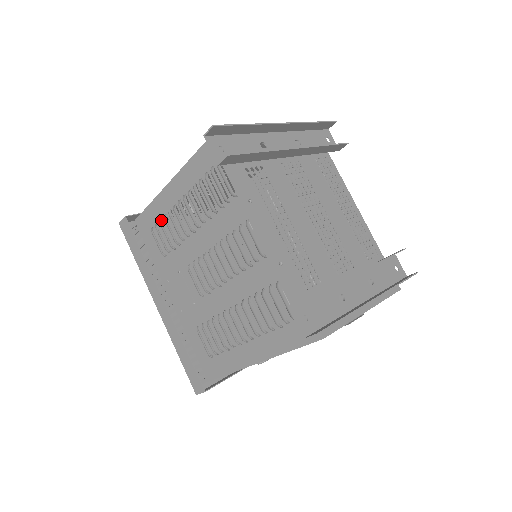
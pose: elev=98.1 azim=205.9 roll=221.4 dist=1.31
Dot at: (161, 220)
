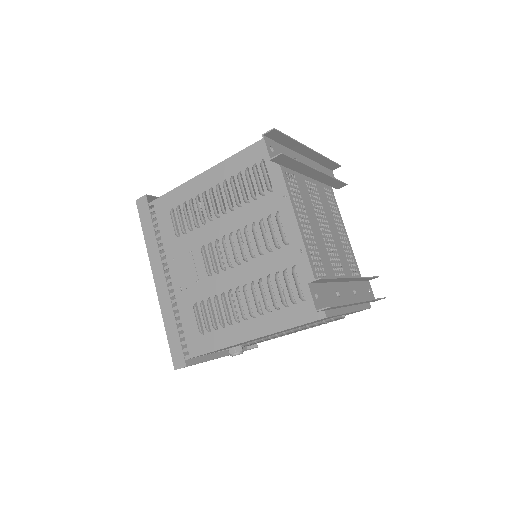
Dot at: (184, 203)
